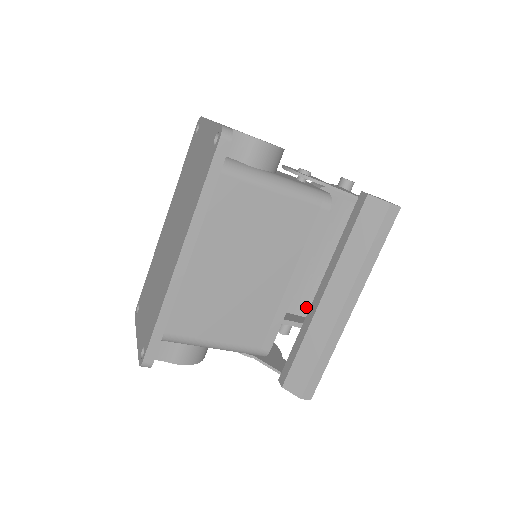
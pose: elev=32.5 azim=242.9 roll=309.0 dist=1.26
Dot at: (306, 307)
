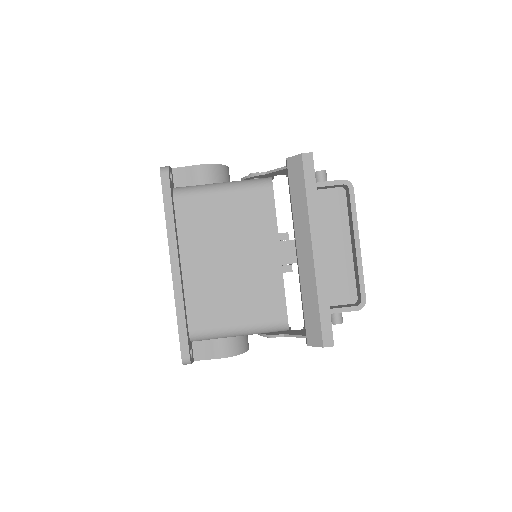
Dot at: (350, 294)
